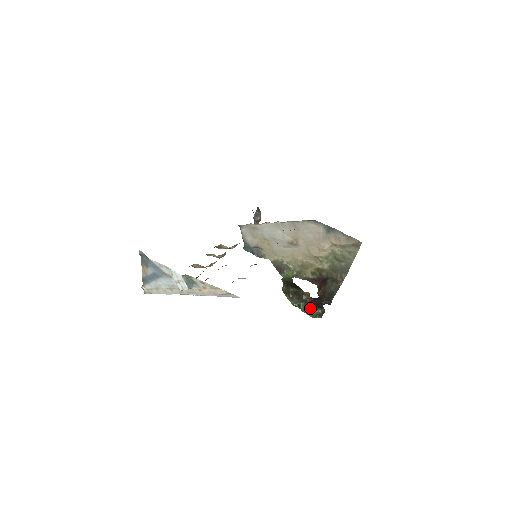
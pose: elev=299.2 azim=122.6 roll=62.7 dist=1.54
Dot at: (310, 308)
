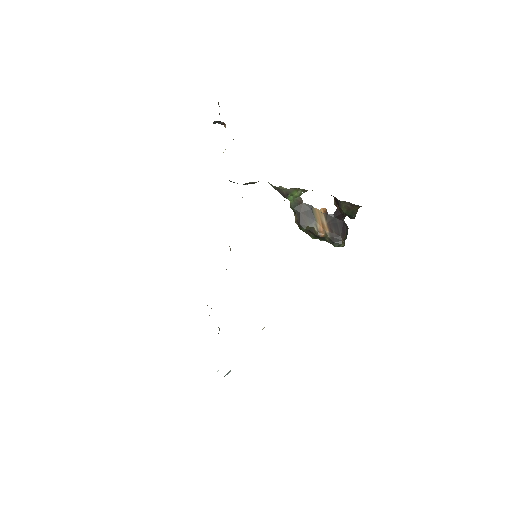
Dot at: occluded
